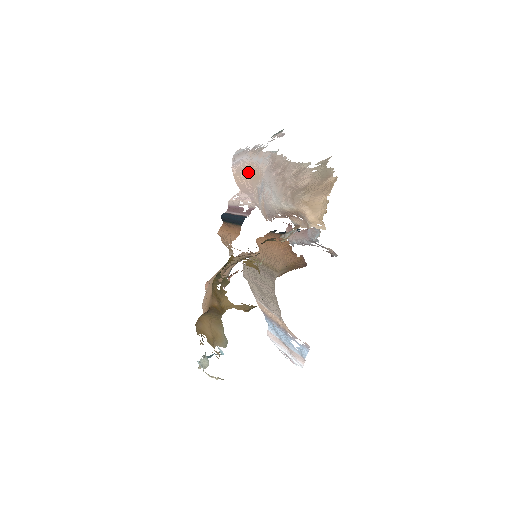
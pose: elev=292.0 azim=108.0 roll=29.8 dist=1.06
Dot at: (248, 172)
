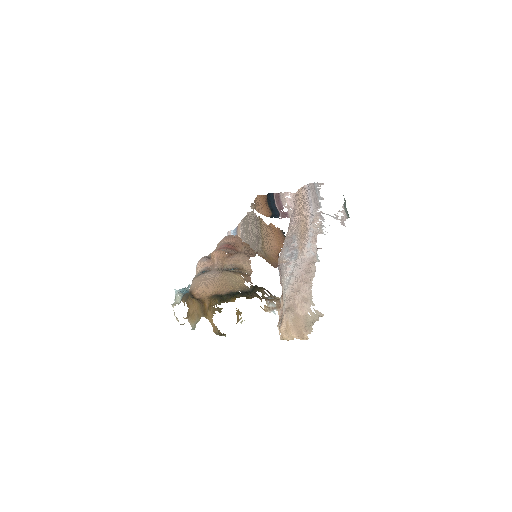
Dot at: (304, 217)
